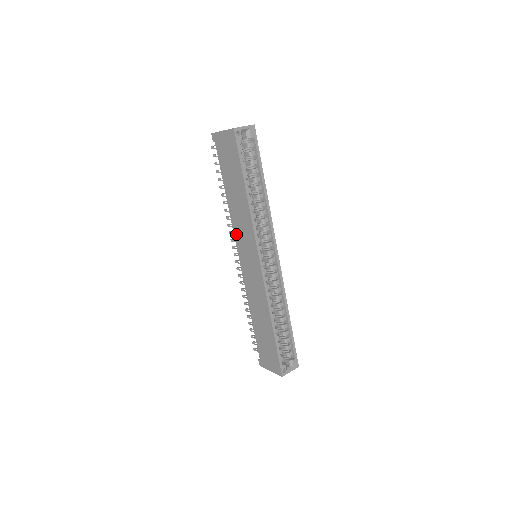
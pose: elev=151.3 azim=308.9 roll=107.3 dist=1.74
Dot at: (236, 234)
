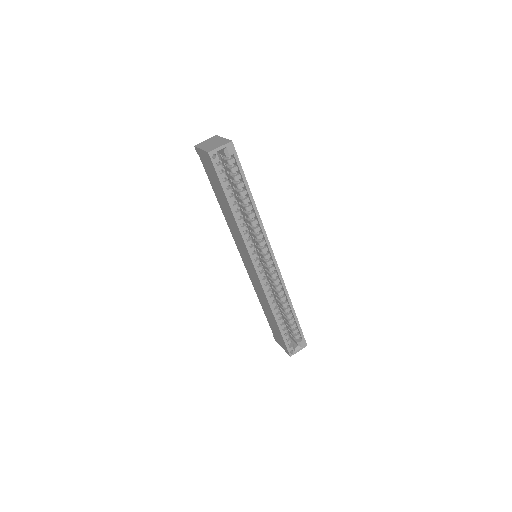
Dot at: (234, 238)
